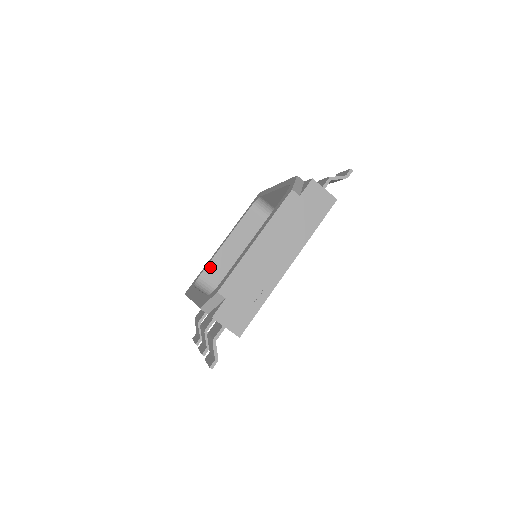
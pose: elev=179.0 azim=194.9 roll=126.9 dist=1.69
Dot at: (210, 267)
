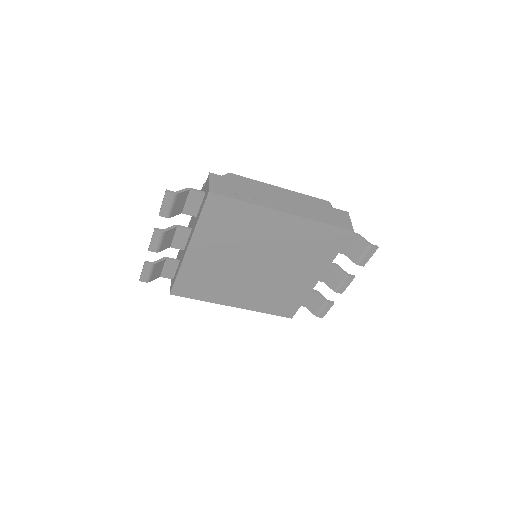
Dot at: occluded
